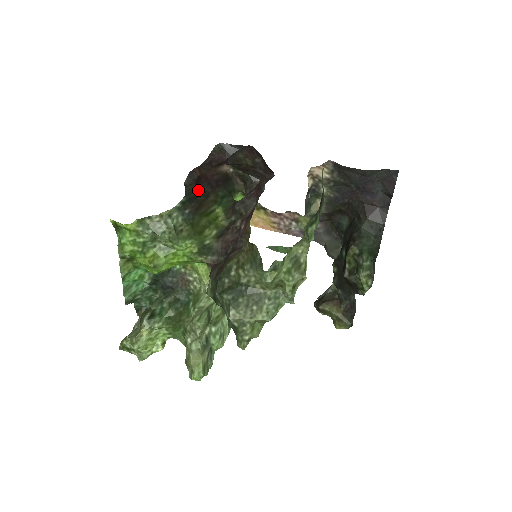
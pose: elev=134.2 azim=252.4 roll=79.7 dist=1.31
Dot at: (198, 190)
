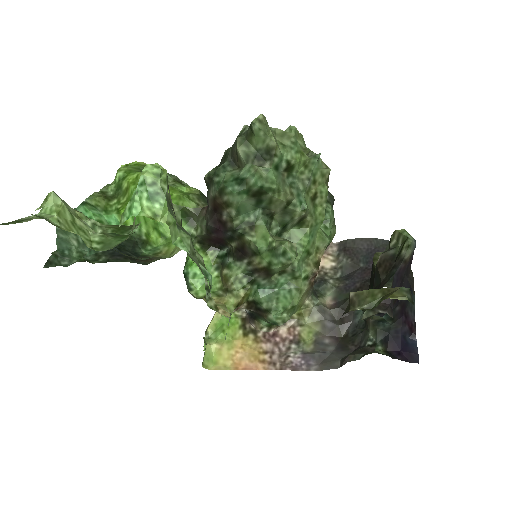
Dot at: occluded
